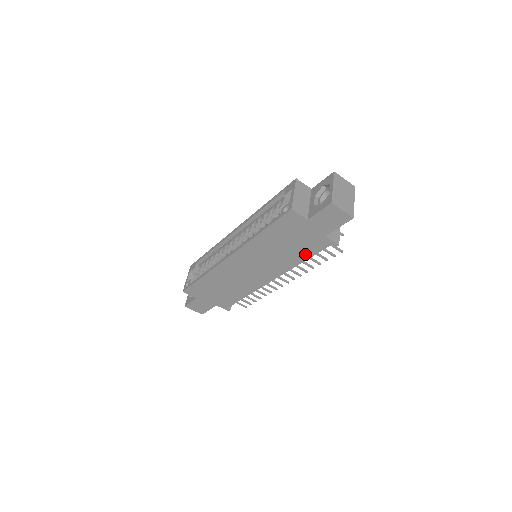
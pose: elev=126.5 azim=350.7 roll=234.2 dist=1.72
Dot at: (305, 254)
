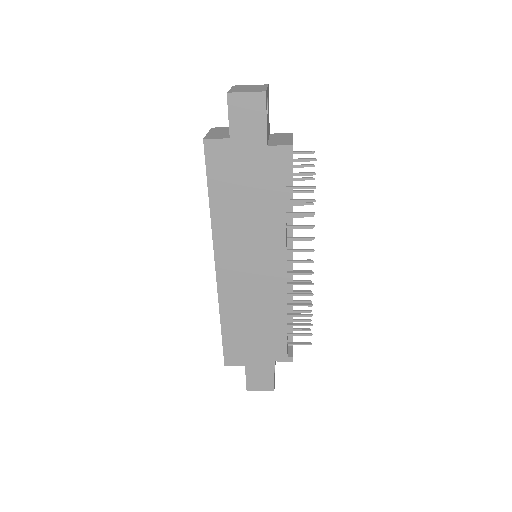
Dot at: (276, 192)
